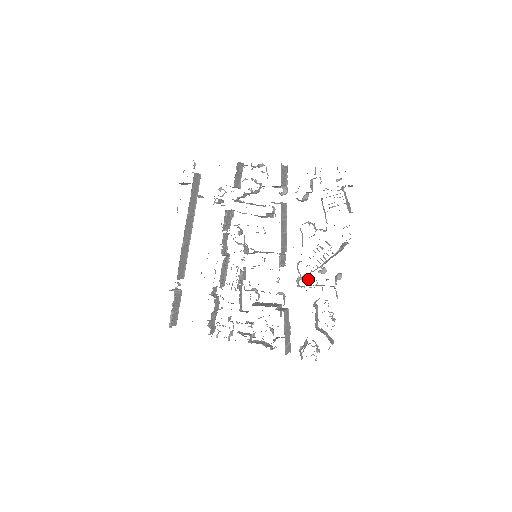
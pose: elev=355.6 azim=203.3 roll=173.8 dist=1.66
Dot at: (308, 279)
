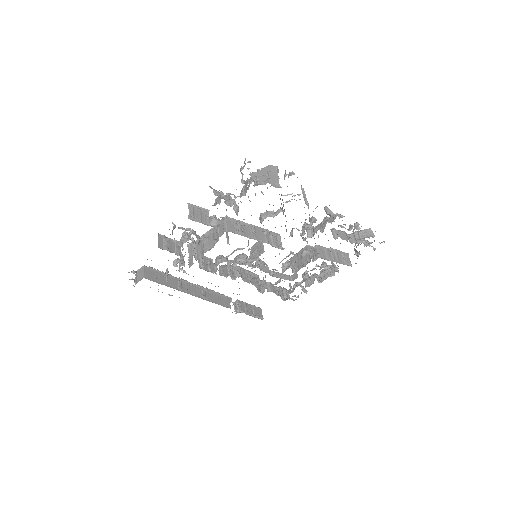
Dot at: (310, 234)
